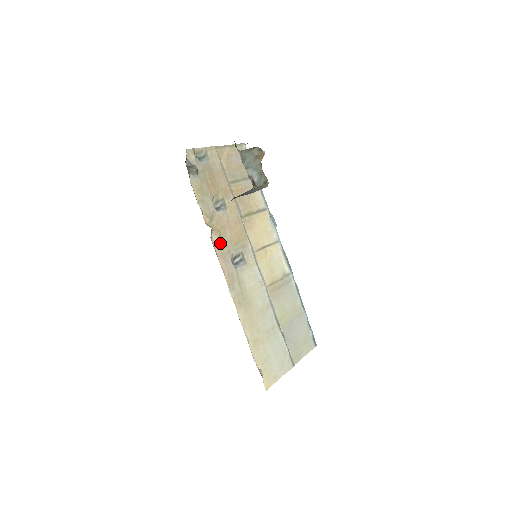
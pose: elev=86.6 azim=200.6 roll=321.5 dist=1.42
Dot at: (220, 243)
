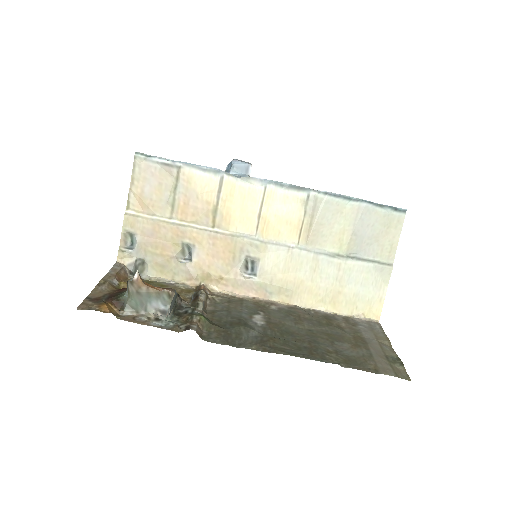
Dot at: (222, 280)
